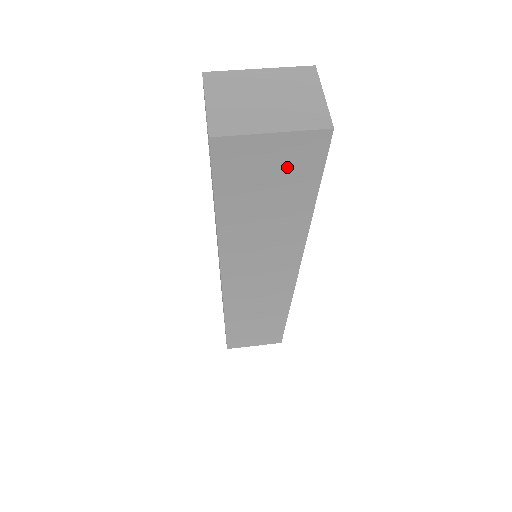
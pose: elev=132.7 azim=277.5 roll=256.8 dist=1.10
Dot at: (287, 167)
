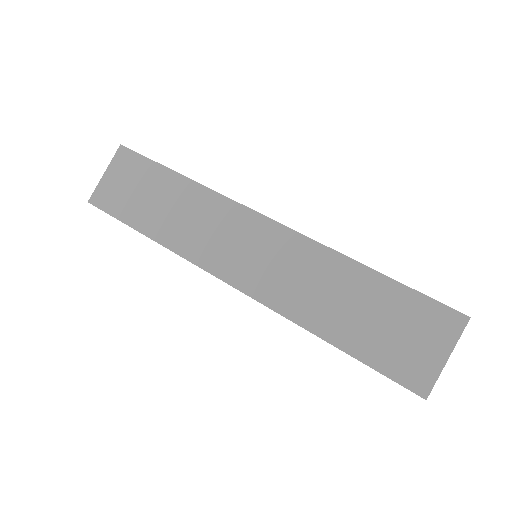
Dot at: occluded
